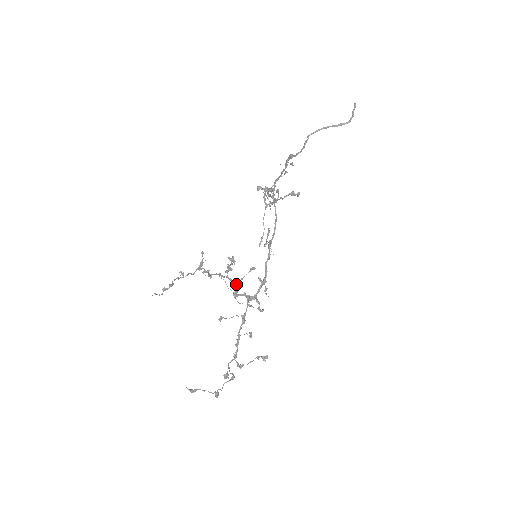
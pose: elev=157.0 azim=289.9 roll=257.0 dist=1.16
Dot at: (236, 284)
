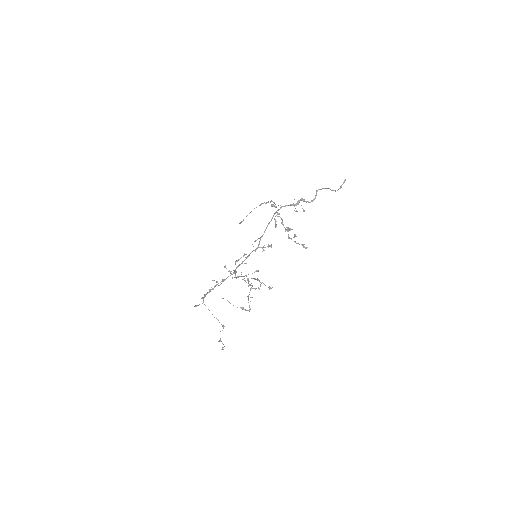
Dot at: (244, 276)
